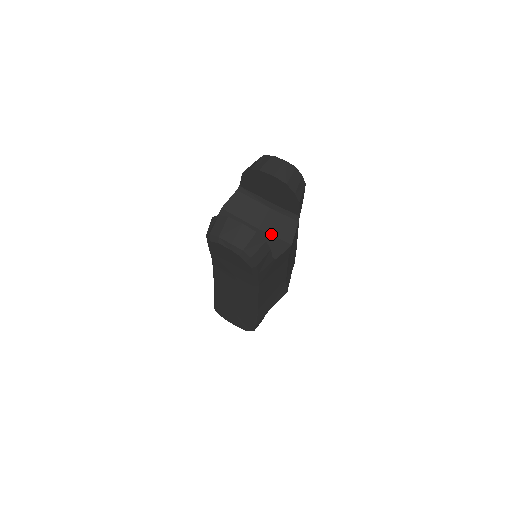
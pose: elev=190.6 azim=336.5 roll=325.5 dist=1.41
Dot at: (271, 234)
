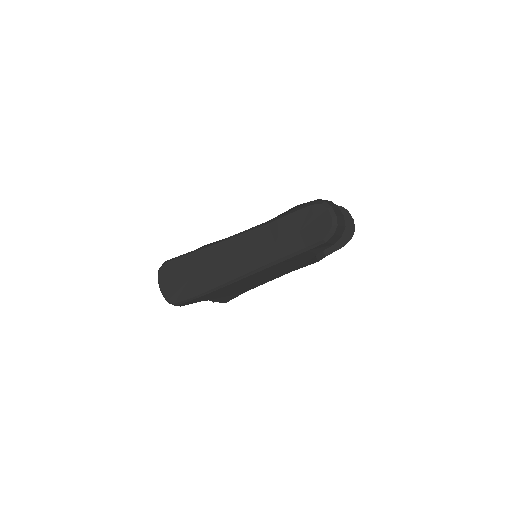
Dot at: occluded
